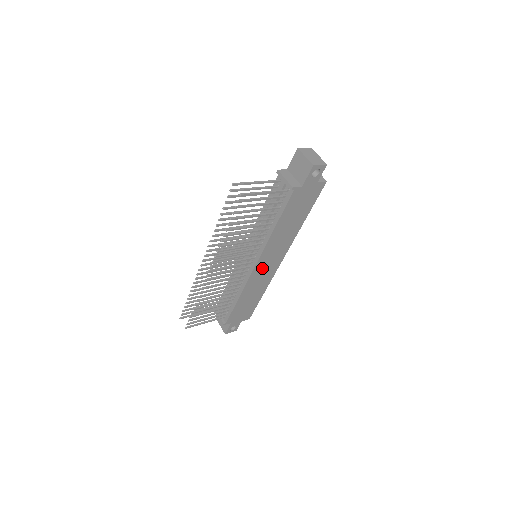
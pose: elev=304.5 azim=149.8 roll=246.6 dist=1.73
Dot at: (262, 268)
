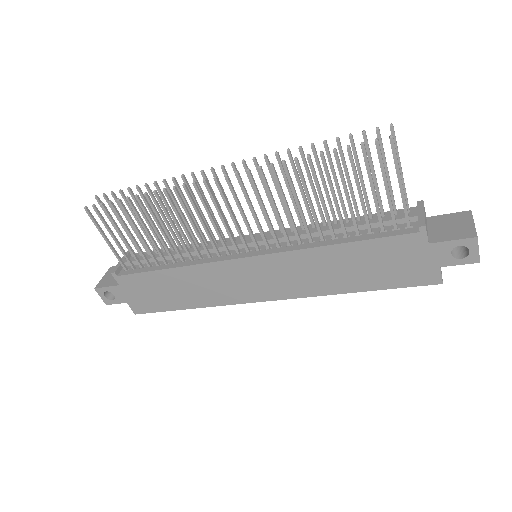
Dot at: (243, 273)
